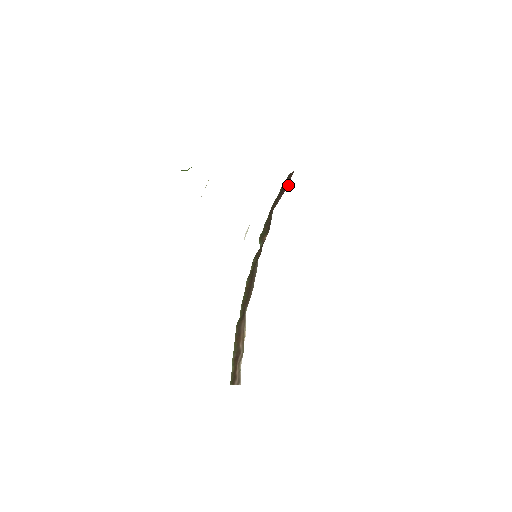
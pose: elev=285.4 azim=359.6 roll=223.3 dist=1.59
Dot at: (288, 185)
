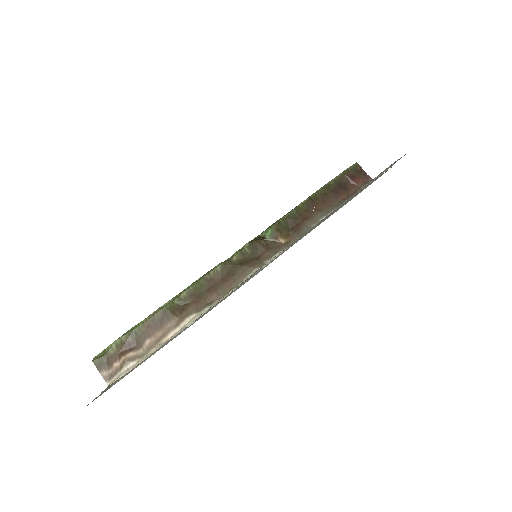
Dot at: (351, 194)
